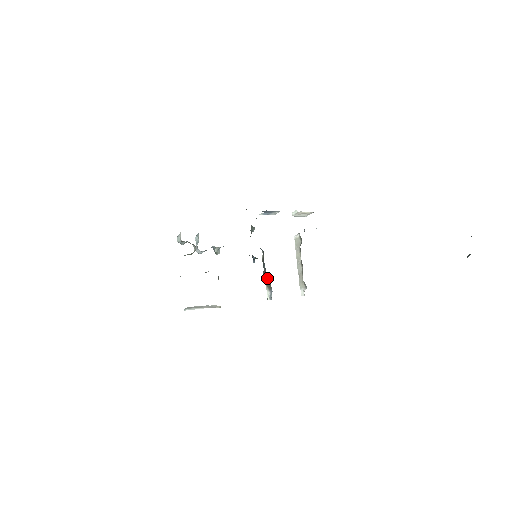
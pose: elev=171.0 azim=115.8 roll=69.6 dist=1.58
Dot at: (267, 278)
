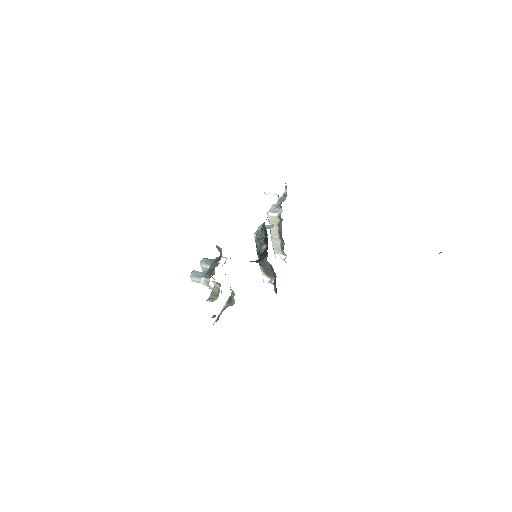
Dot at: (268, 271)
